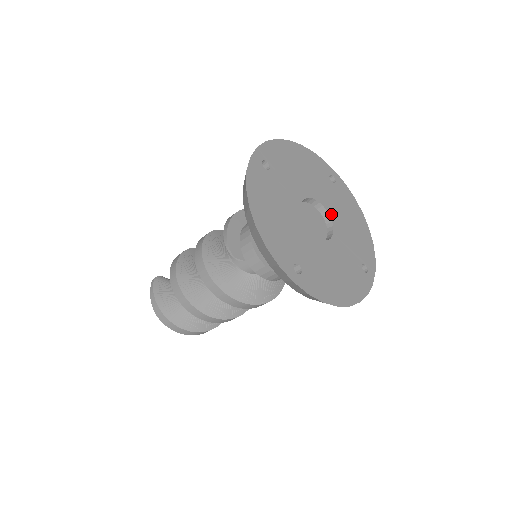
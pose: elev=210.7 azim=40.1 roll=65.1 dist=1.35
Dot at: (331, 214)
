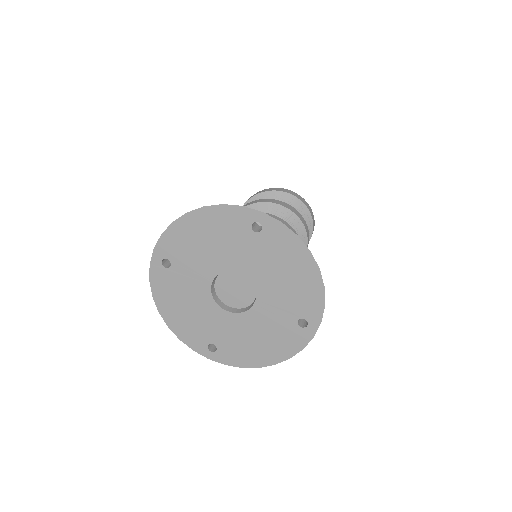
Dot at: (253, 278)
